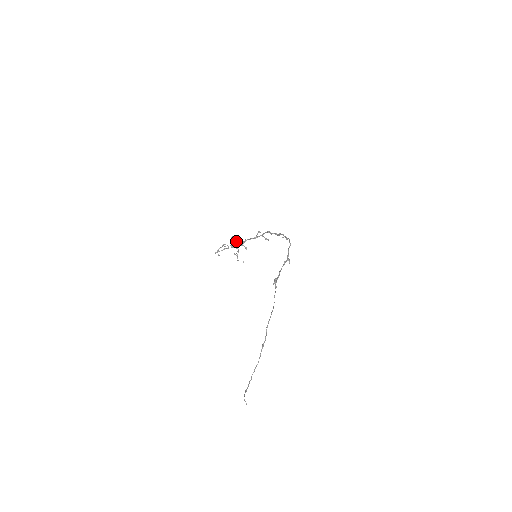
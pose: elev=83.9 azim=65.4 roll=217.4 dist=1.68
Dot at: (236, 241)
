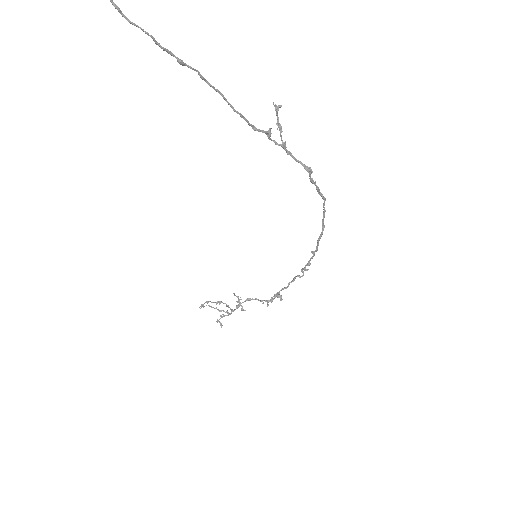
Dot at: (238, 304)
